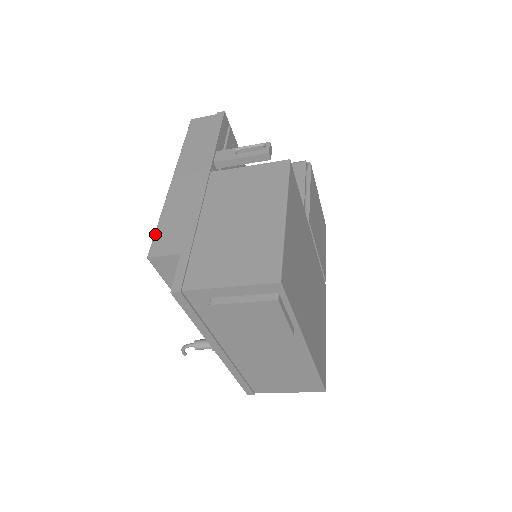
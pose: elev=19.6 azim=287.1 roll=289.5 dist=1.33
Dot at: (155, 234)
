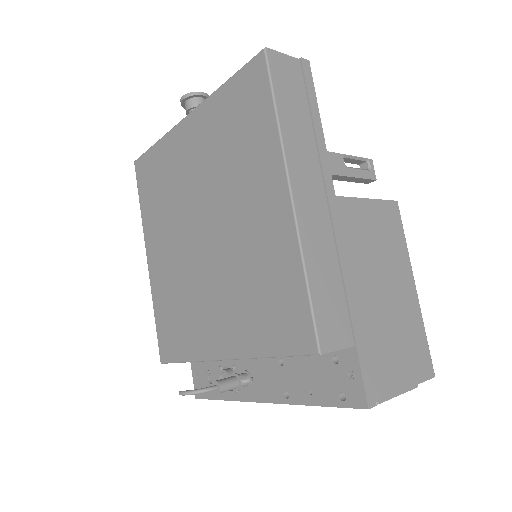
Dot at: (314, 310)
